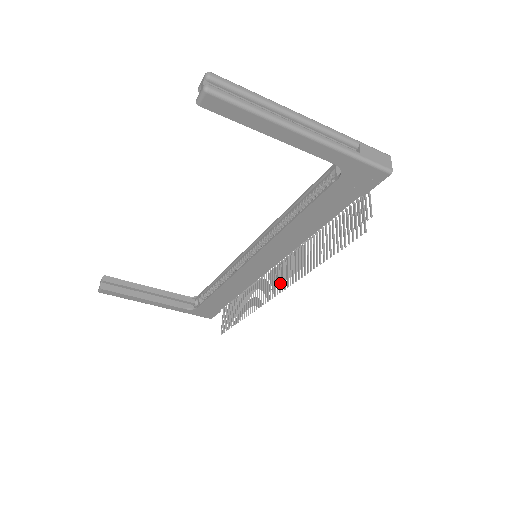
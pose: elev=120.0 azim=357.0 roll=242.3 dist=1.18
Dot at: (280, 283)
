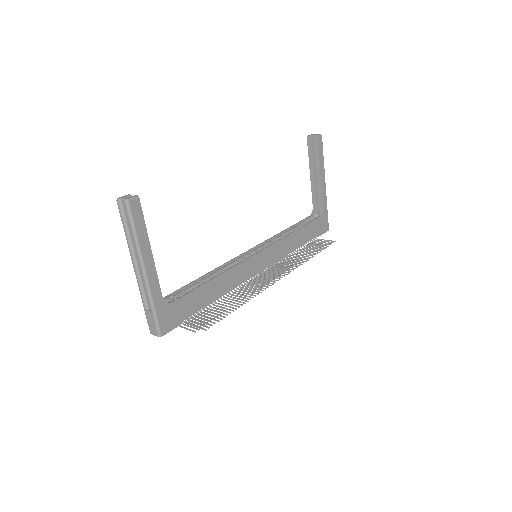
Dot at: (279, 274)
